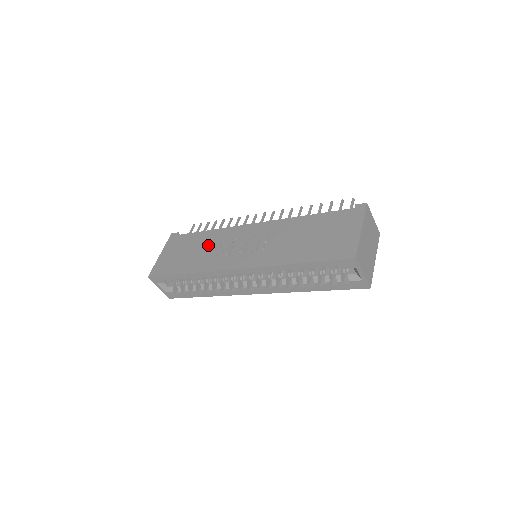
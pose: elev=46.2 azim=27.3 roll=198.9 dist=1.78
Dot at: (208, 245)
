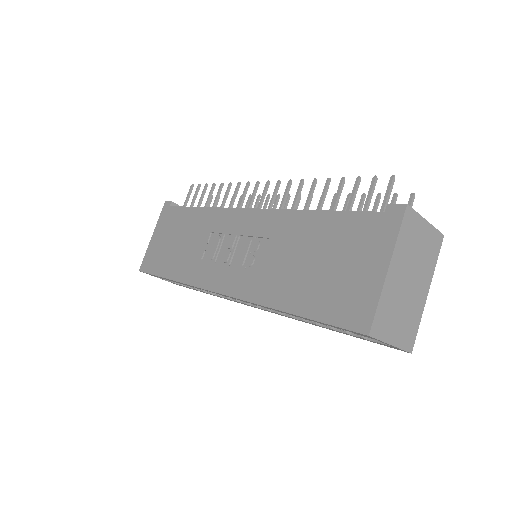
Dot at: (195, 236)
